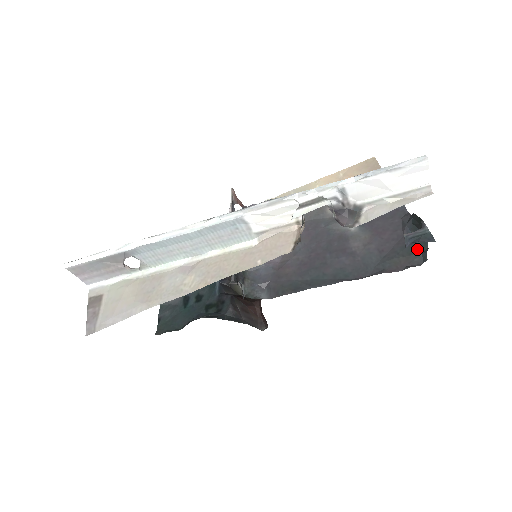
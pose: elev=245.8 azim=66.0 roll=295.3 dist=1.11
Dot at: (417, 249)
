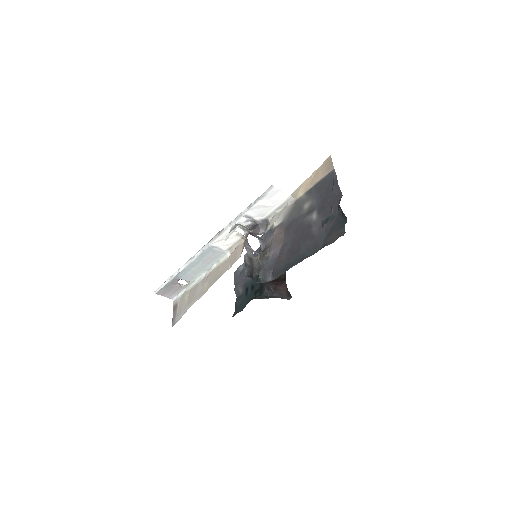
Dot at: (342, 223)
